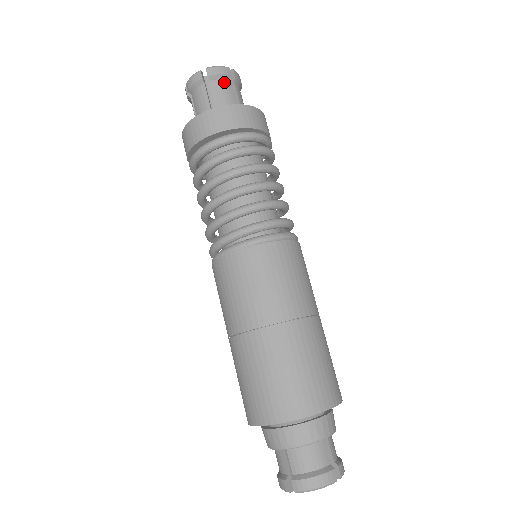
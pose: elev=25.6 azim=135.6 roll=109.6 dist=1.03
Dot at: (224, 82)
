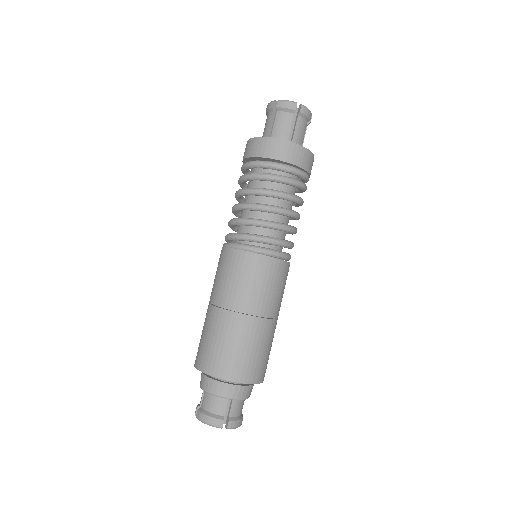
Dot at: (287, 115)
